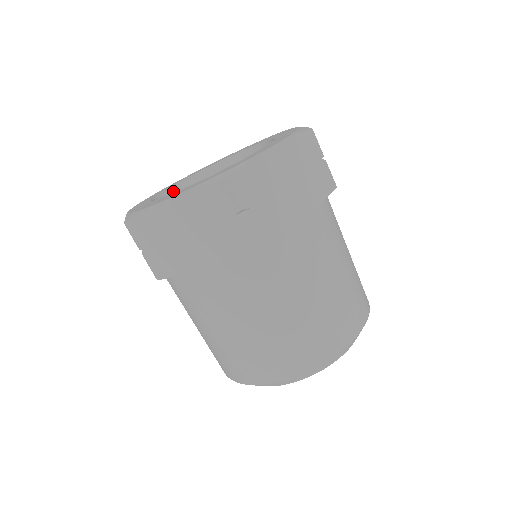
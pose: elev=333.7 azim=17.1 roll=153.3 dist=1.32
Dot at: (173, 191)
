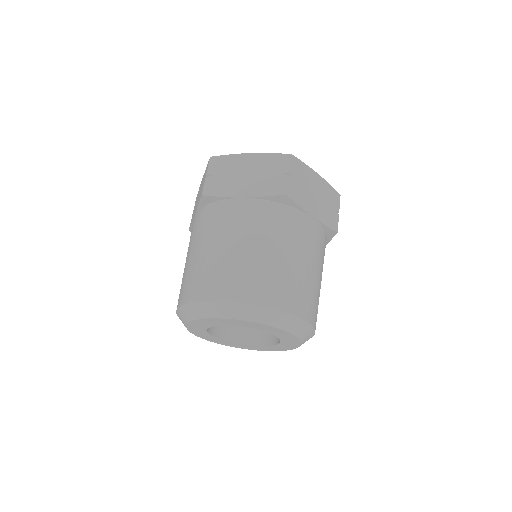
Dot at: occluded
